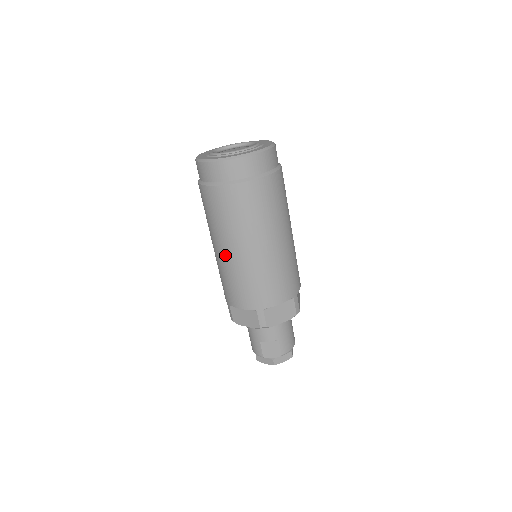
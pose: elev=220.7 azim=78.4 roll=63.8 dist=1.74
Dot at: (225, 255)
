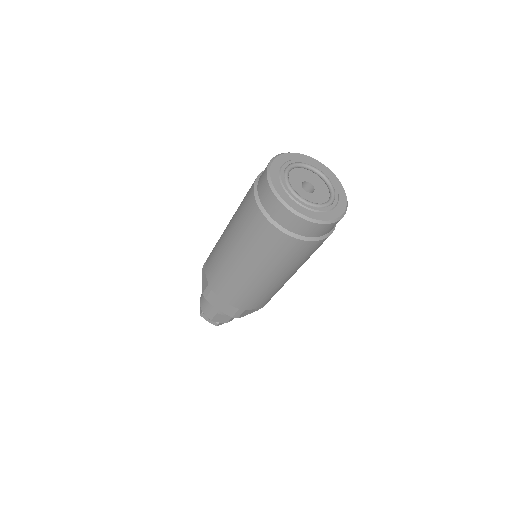
Dot at: (243, 270)
